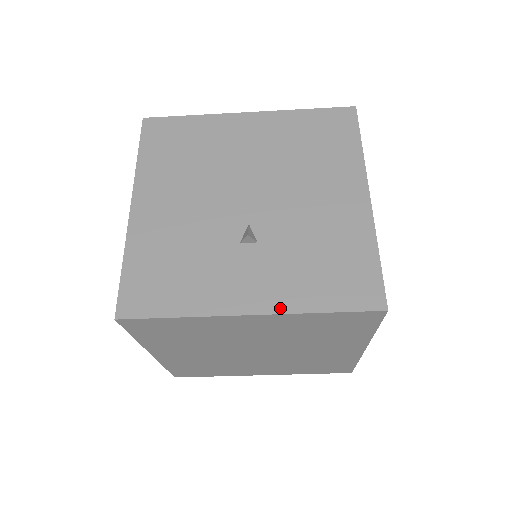
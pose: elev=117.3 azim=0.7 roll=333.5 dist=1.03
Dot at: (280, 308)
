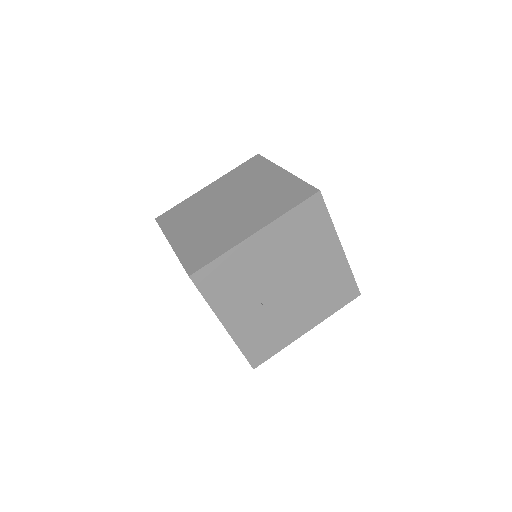
Dot at: (234, 336)
